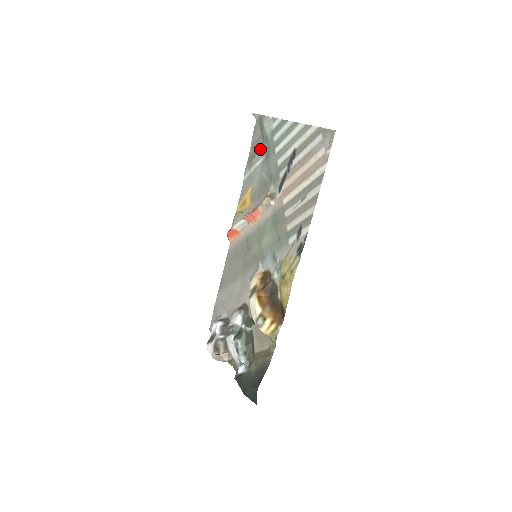
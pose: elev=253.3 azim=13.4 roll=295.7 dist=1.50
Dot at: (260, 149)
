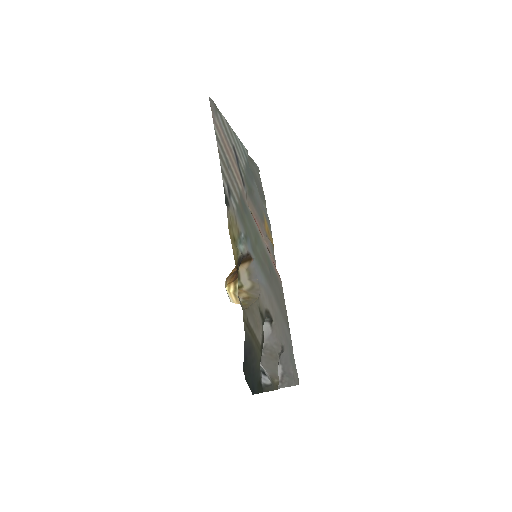
Dot at: occluded
